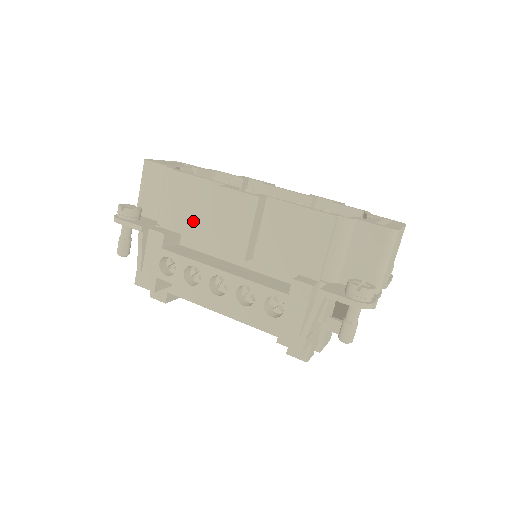
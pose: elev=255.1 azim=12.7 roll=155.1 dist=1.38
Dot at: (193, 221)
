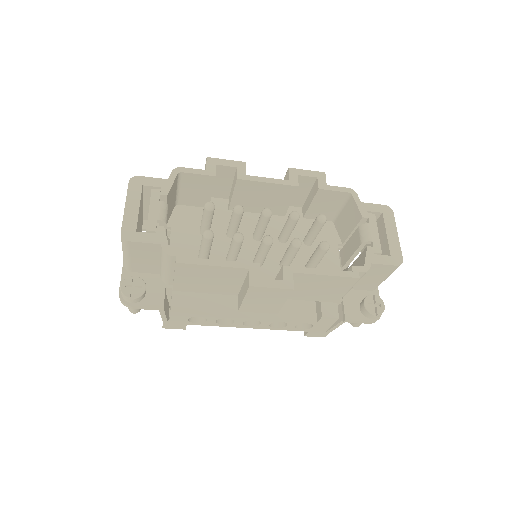
Dot at: (212, 287)
